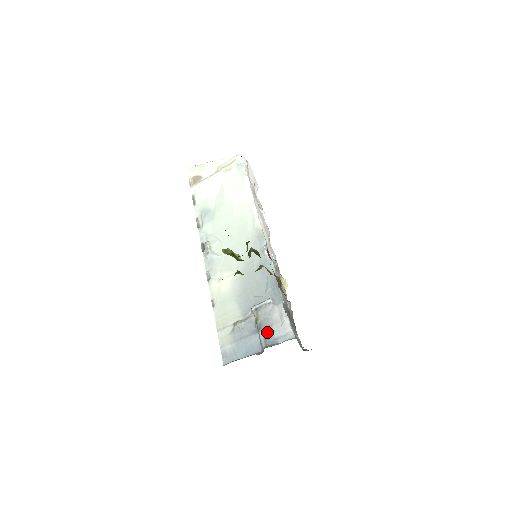
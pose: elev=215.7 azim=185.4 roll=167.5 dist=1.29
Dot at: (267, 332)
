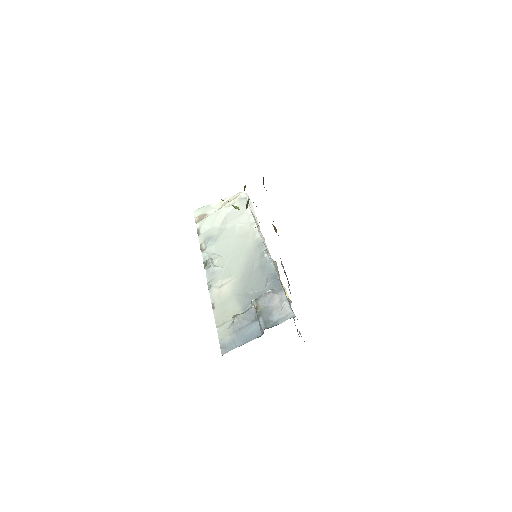
Dot at: (267, 317)
